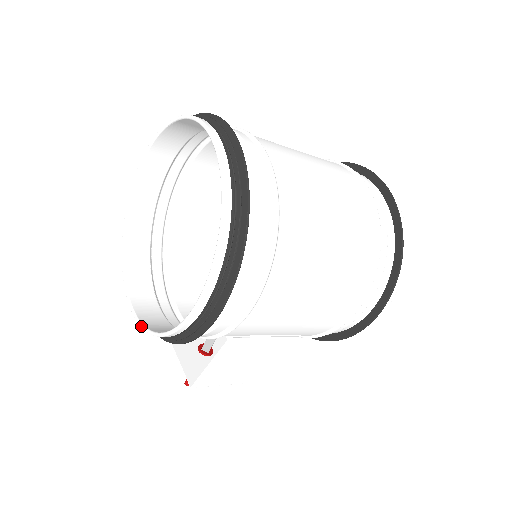
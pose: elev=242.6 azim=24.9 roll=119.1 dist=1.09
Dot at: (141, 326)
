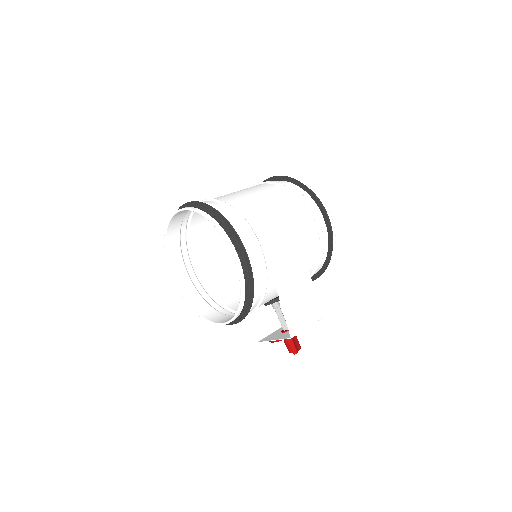
Dot at: (233, 318)
